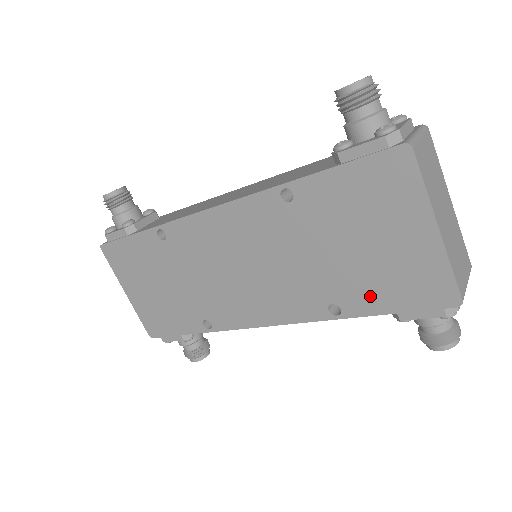
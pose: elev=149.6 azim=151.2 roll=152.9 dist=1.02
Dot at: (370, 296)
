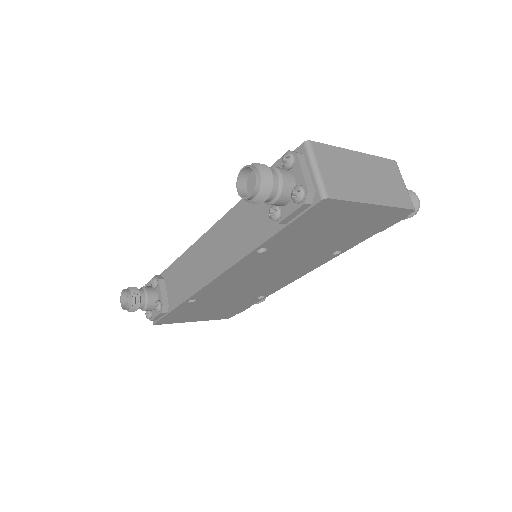
Dot at: (355, 239)
